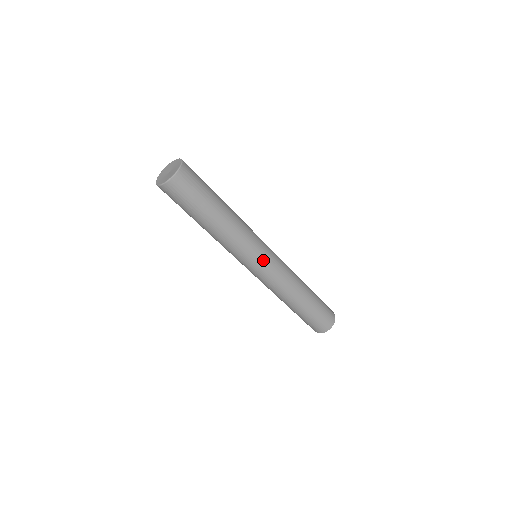
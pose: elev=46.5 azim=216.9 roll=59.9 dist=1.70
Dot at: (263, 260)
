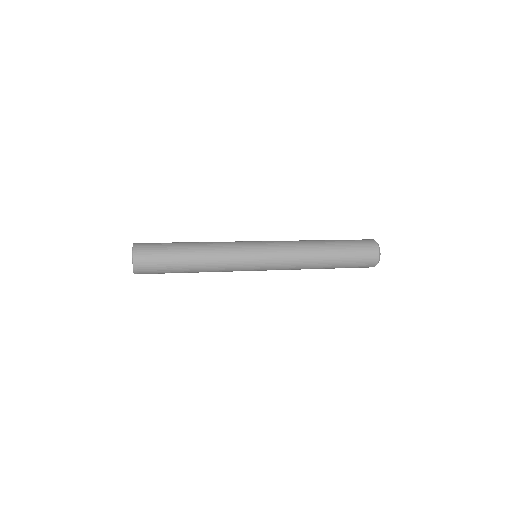
Dot at: (257, 270)
